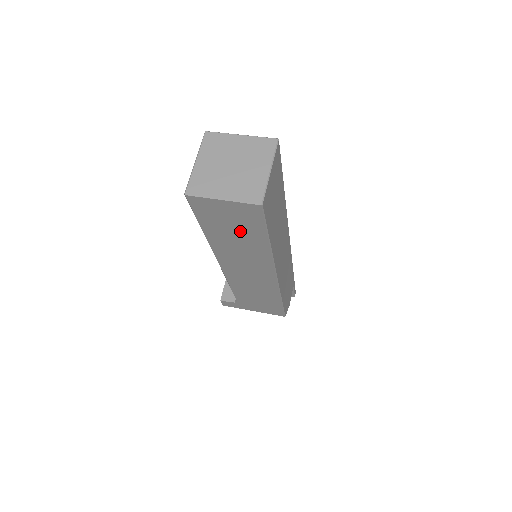
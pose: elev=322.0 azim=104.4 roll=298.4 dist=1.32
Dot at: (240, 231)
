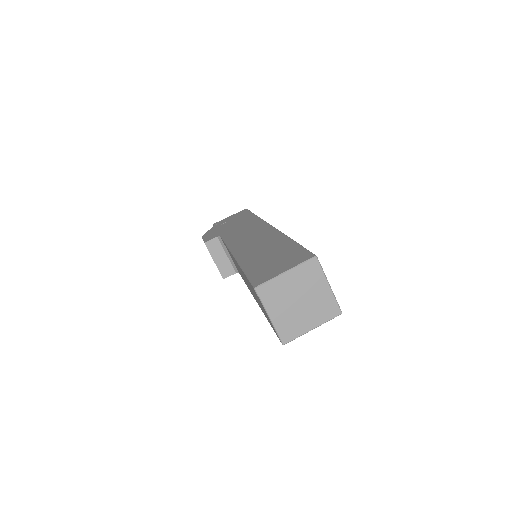
Dot at: occluded
